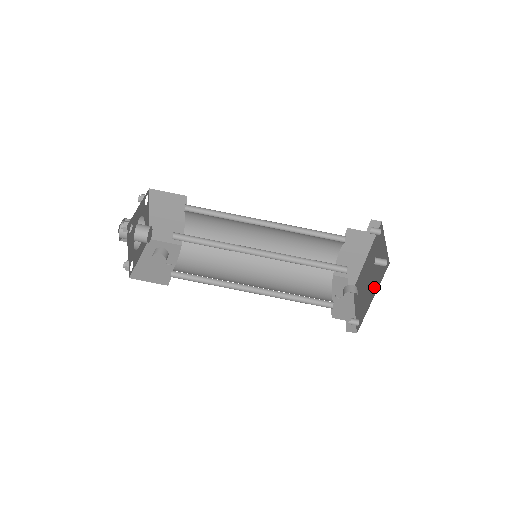
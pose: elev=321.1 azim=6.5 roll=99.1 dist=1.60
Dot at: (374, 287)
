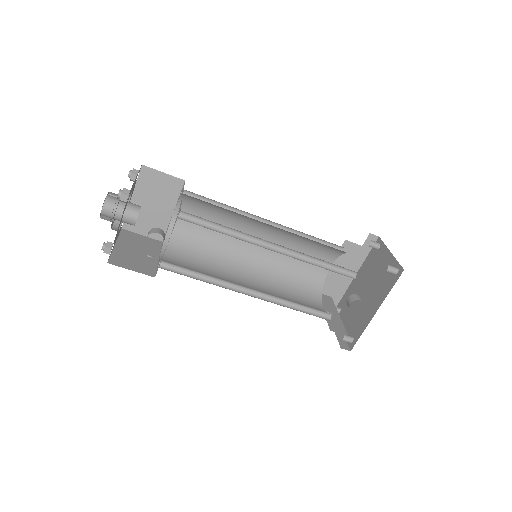
Dot at: (378, 298)
